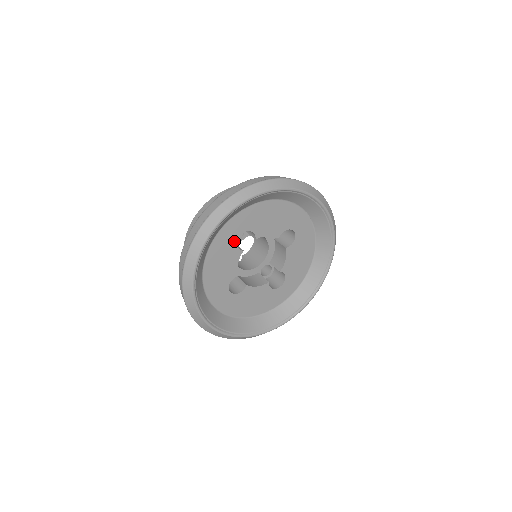
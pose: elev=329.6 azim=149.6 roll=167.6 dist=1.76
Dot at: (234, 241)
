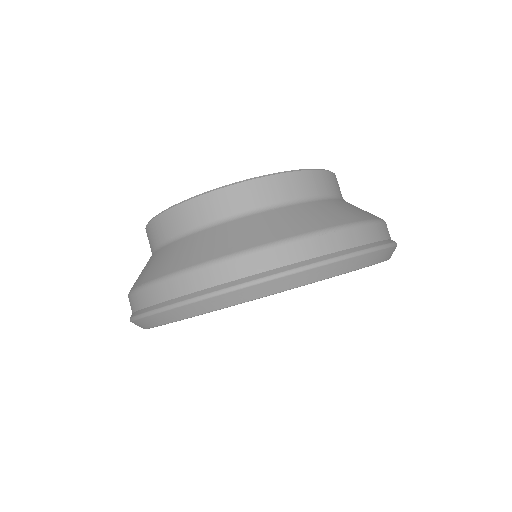
Dot at: occluded
